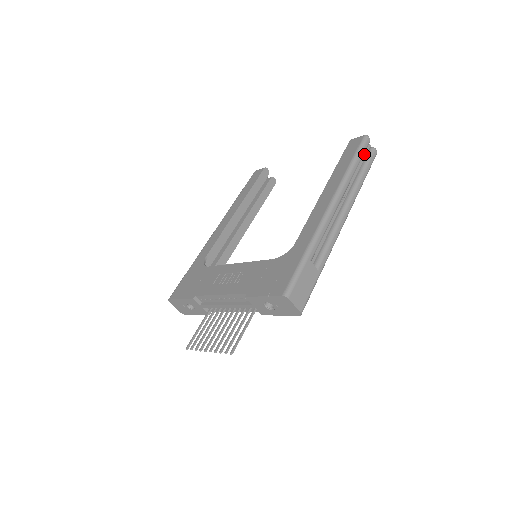
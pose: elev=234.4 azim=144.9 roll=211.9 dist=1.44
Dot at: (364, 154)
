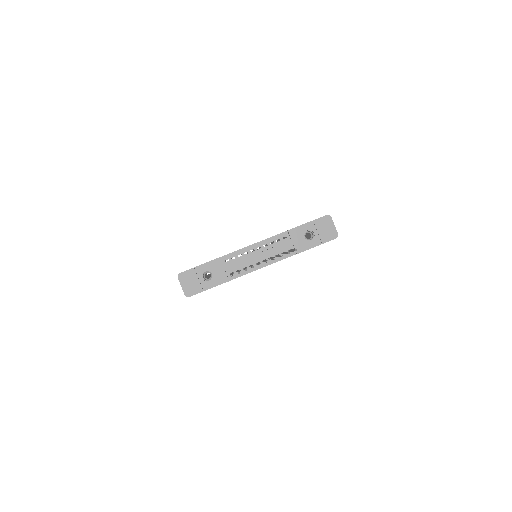
Dot at: occluded
